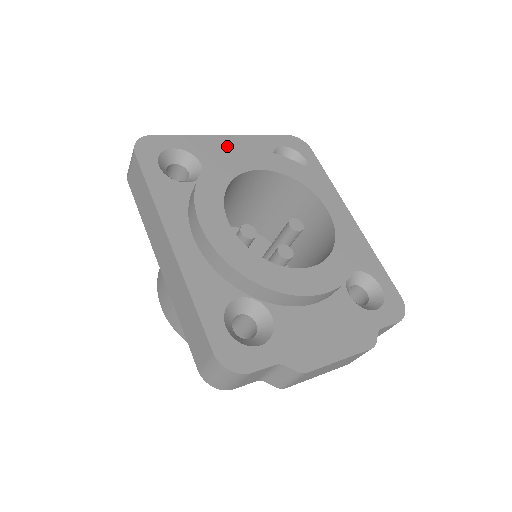
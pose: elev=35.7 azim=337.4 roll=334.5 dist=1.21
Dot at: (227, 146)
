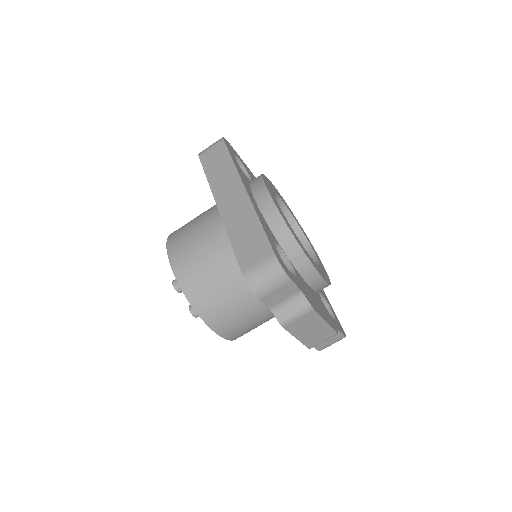
Dot at: occluded
